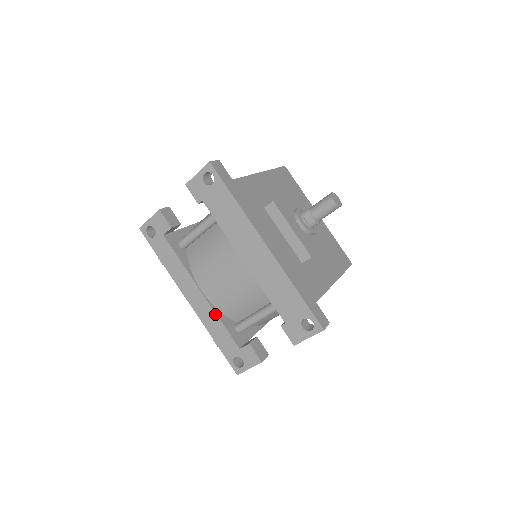
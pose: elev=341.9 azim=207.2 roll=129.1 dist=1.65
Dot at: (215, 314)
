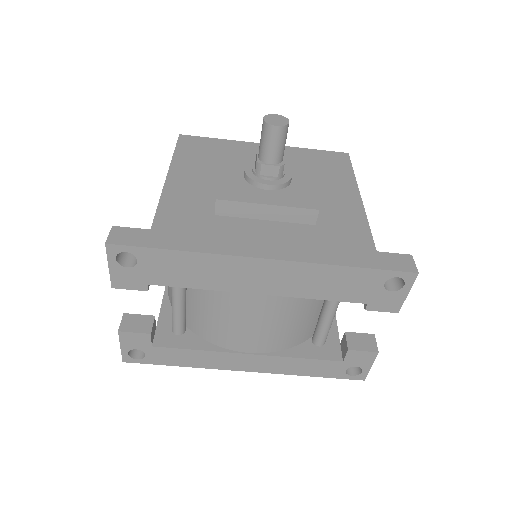
Dot at: (285, 358)
